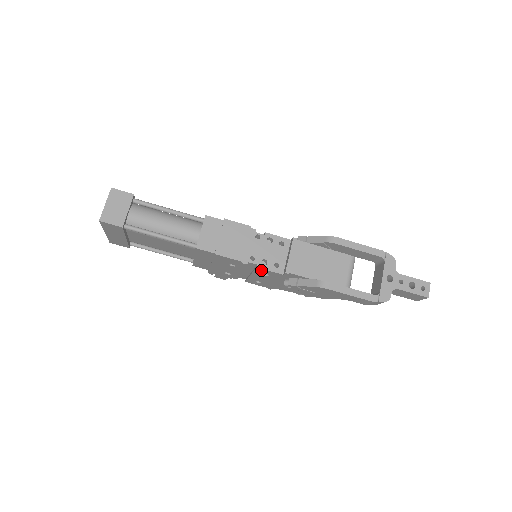
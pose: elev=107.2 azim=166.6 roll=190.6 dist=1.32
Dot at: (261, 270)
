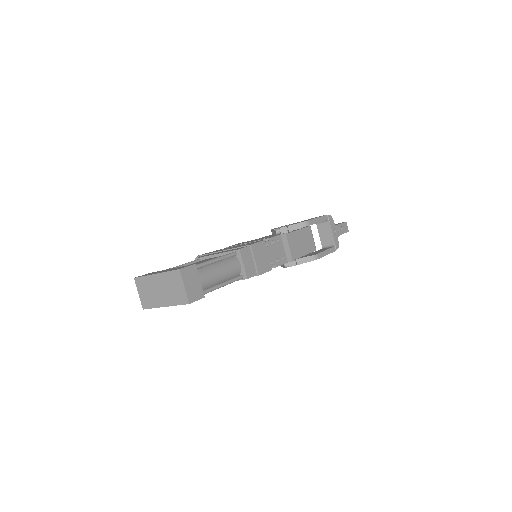
Dot at: (274, 267)
